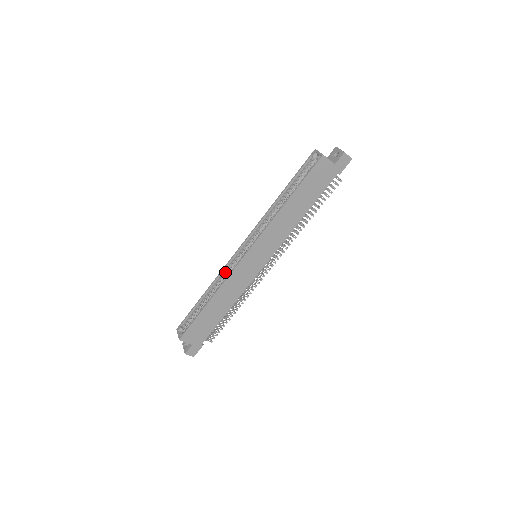
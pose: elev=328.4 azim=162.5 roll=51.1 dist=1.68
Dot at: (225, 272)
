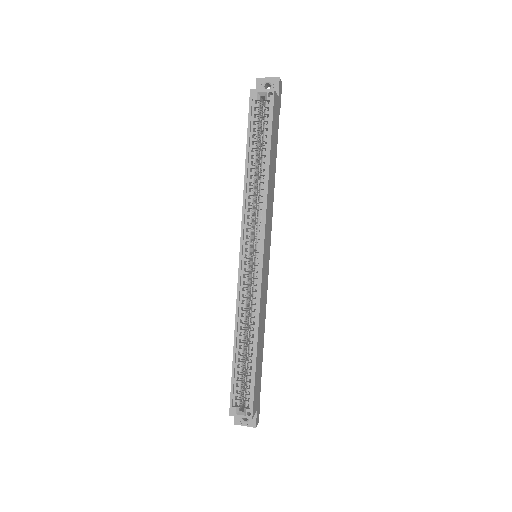
Dot at: (241, 301)
